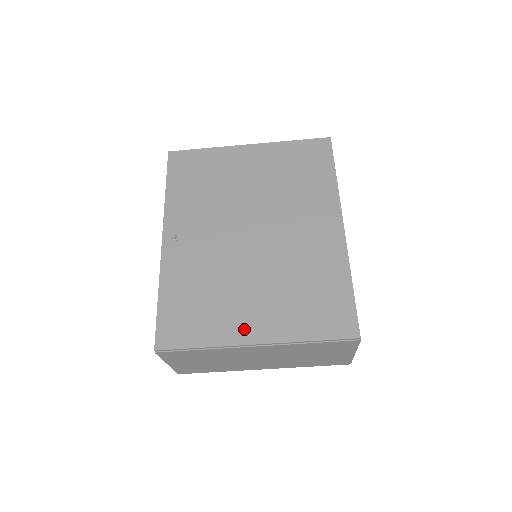
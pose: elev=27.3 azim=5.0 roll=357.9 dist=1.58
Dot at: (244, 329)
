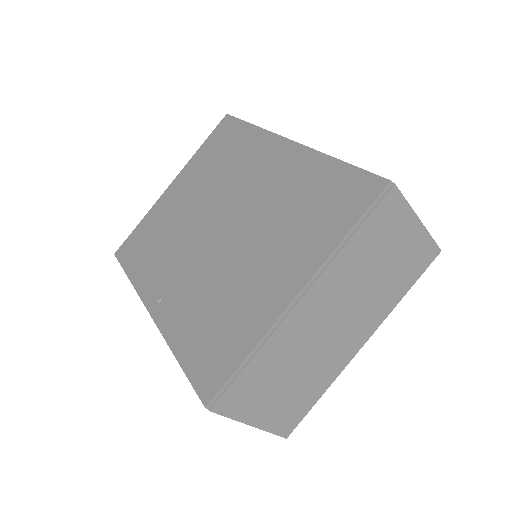
Dot at: (274, 296)
